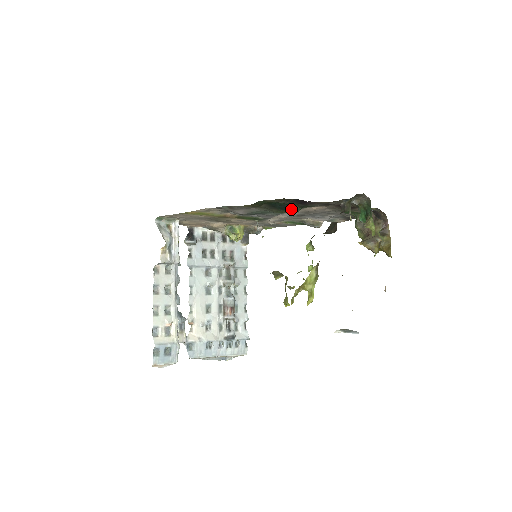
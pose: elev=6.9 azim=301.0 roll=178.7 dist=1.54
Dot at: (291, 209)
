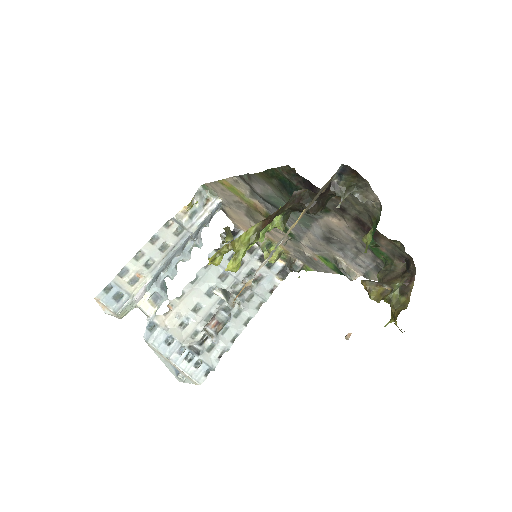
Dot at: occluded
